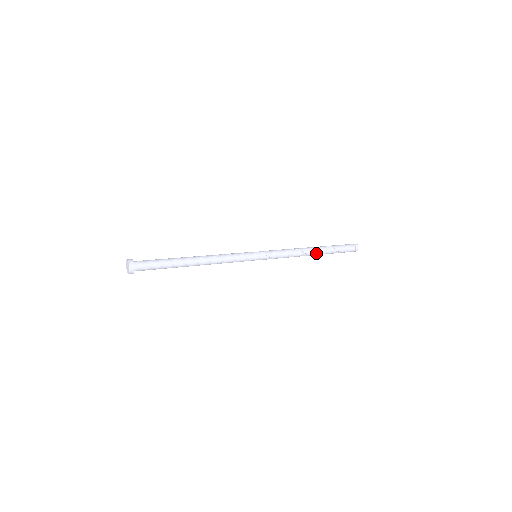
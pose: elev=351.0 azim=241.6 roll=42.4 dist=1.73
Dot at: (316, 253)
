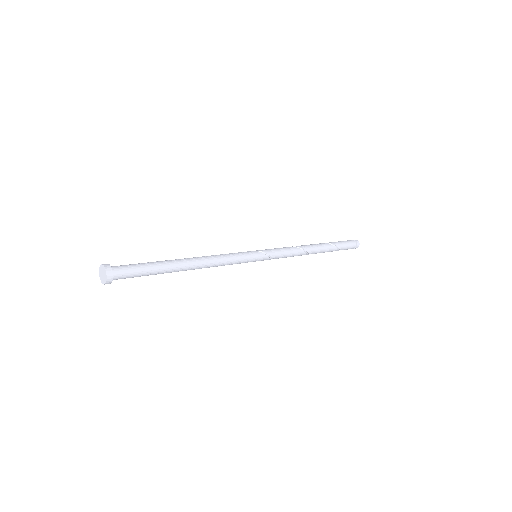
Dot at: (318, 252)
